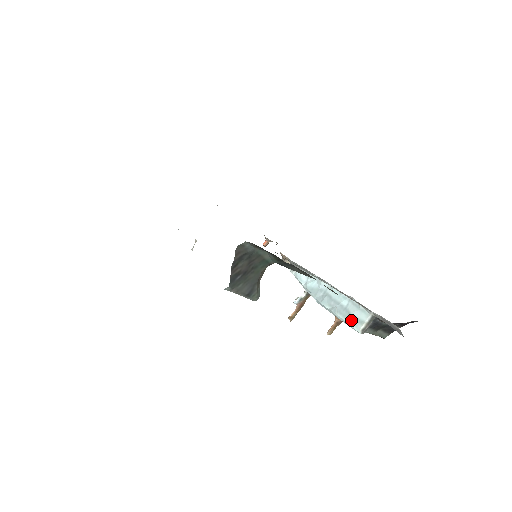
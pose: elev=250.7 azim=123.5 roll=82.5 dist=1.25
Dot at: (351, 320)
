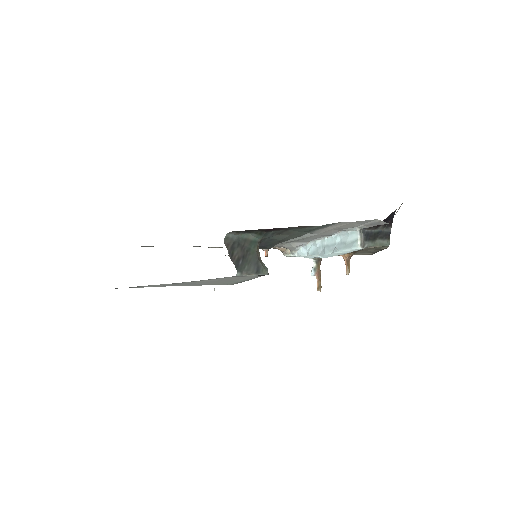
Dot at: (349, 246)
